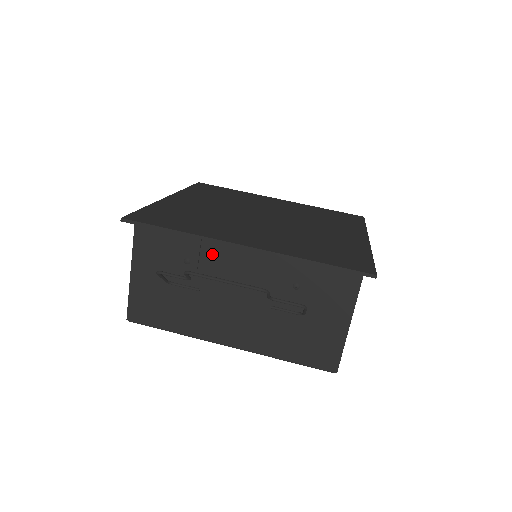
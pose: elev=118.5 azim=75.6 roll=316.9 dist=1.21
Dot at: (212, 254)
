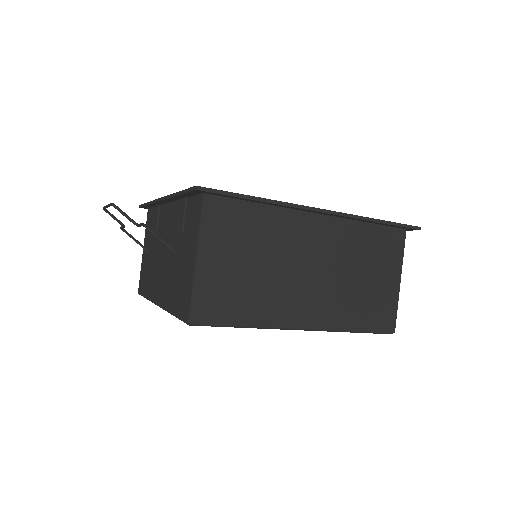
Dot at: (161, 218)
